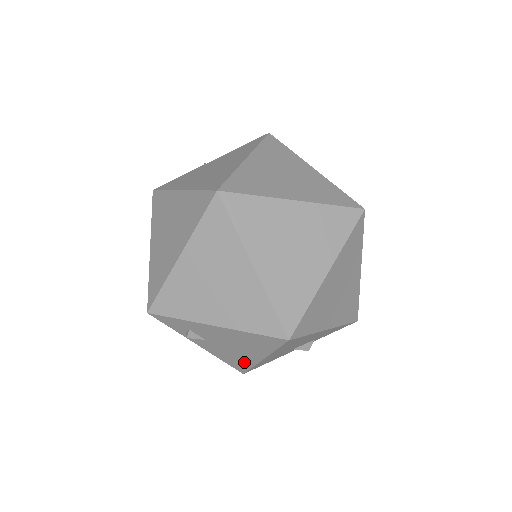
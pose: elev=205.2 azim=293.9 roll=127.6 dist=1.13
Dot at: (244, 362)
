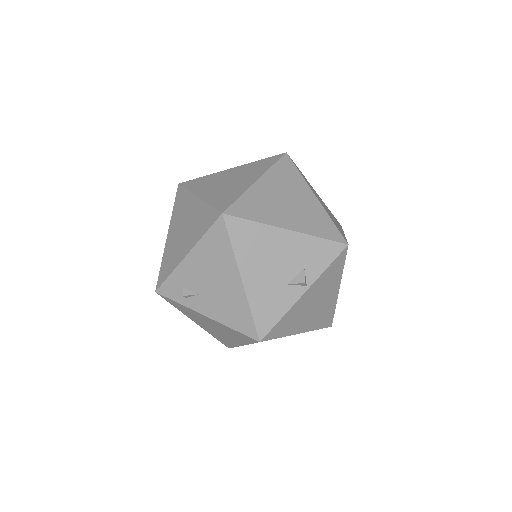
Dot at: (240, 308)
